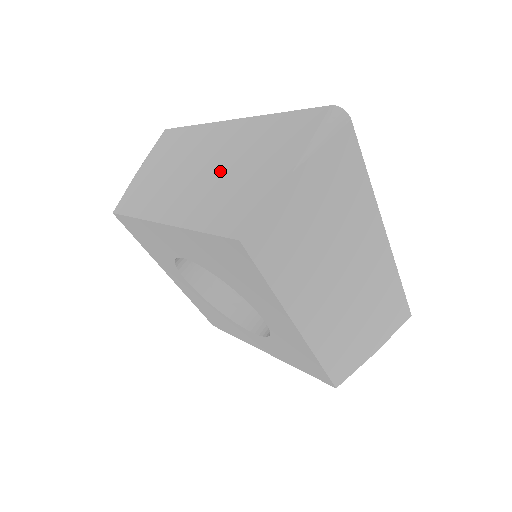
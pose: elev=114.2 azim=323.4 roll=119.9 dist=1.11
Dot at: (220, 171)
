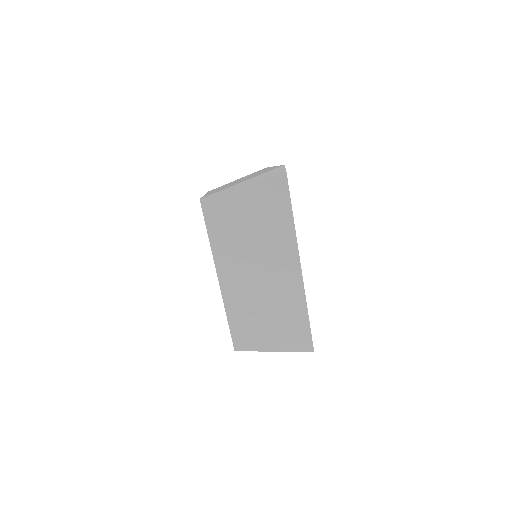
Dot at: occluded
